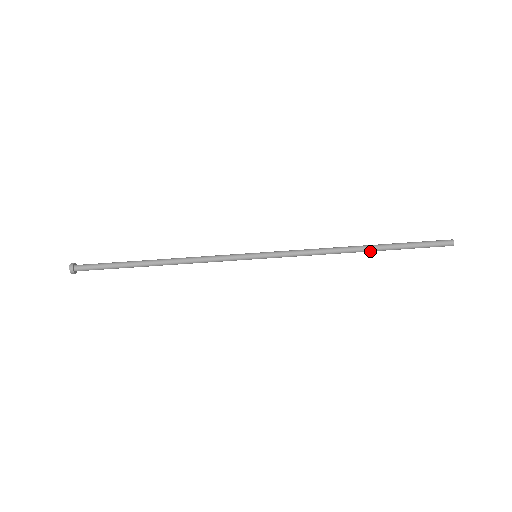
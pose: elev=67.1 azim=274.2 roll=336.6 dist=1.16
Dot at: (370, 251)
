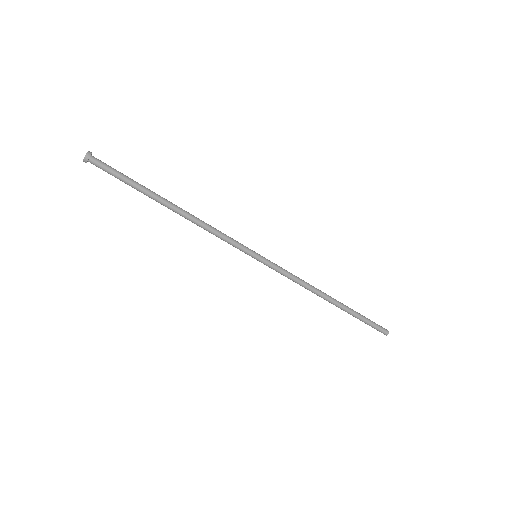
Dot at: (337, 305)
